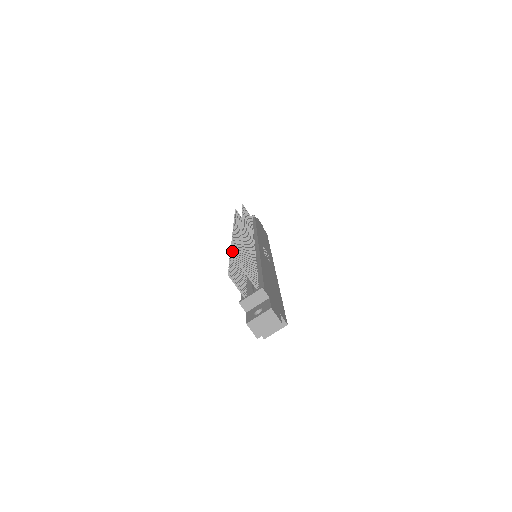
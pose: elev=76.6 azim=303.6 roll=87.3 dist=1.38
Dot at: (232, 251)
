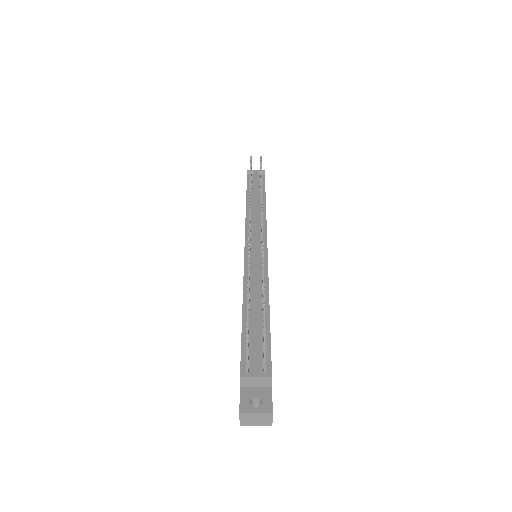
Dot at: occluded
